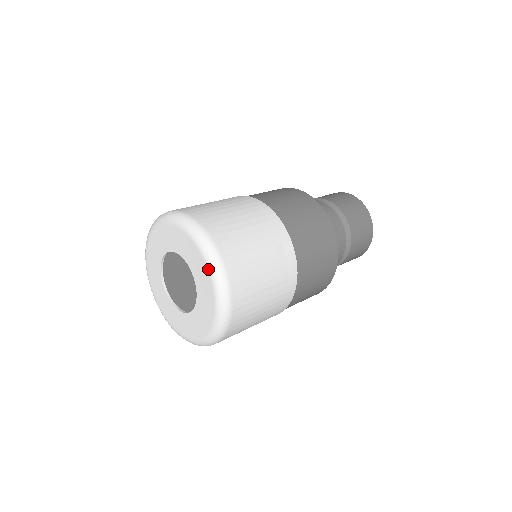
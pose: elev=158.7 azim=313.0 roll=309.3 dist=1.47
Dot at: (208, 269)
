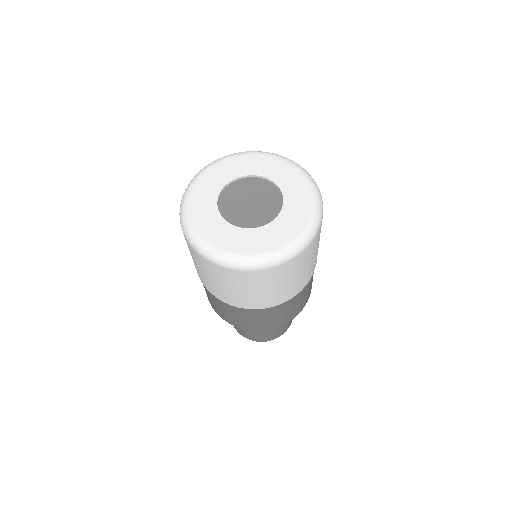
Dot at: (307, 223)
